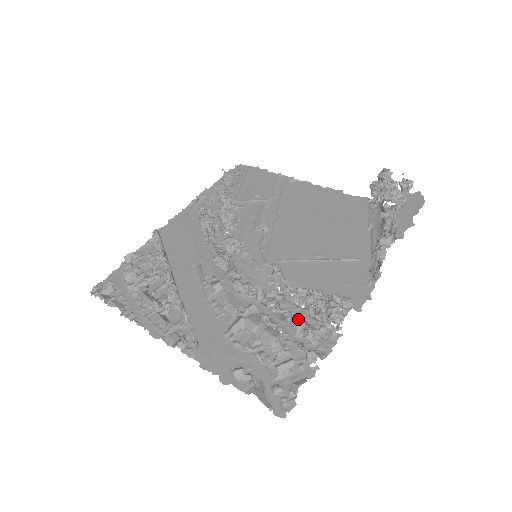
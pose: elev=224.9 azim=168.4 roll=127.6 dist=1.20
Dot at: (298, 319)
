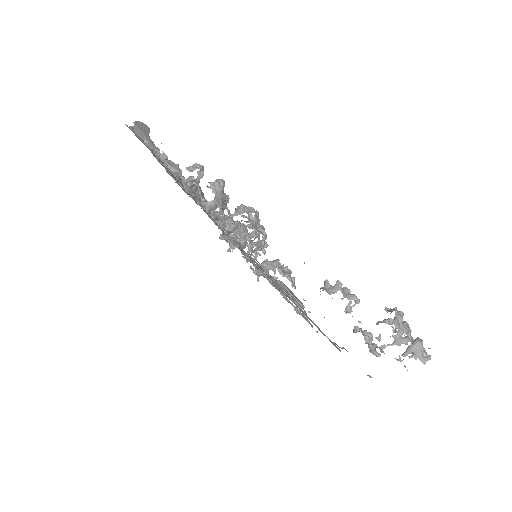
Dot at: (225, 195)
